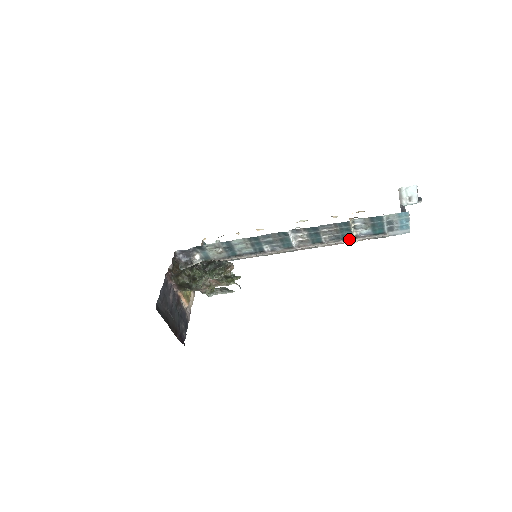
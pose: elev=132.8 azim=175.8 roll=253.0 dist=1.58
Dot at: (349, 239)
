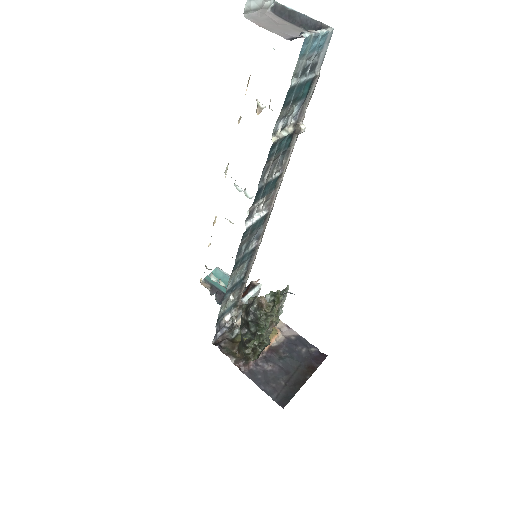
Dot at: (294, 136)
